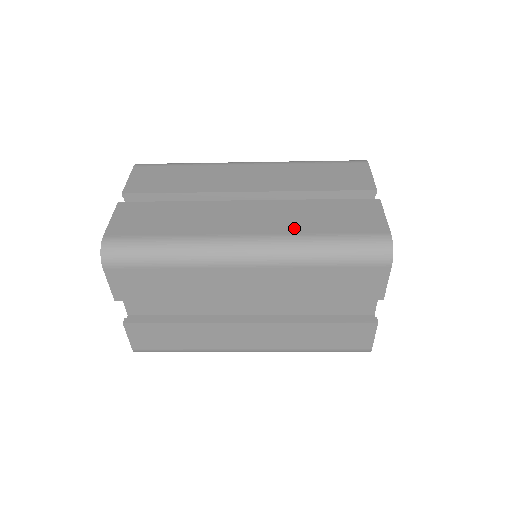
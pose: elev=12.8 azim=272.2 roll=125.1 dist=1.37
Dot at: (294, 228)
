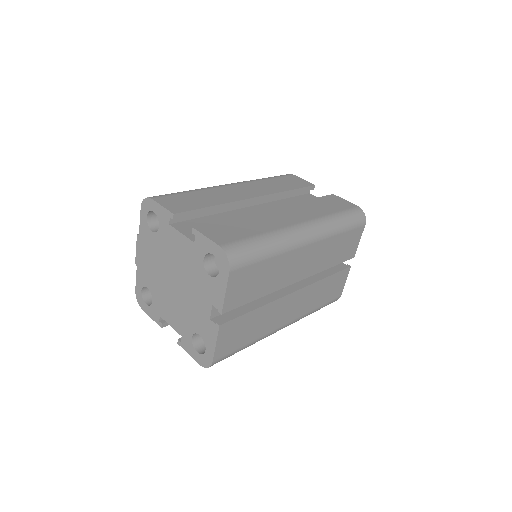
Dot at: (308, 309)
